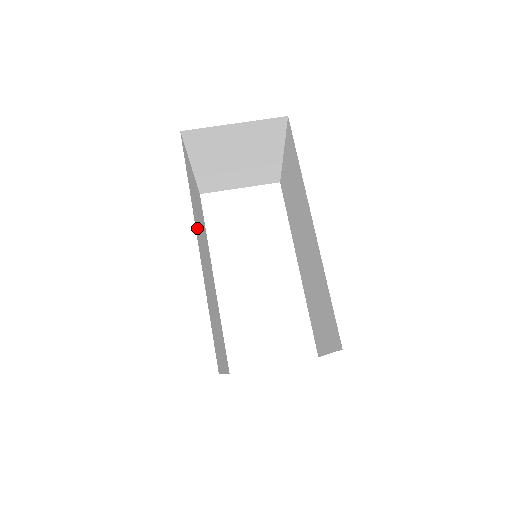
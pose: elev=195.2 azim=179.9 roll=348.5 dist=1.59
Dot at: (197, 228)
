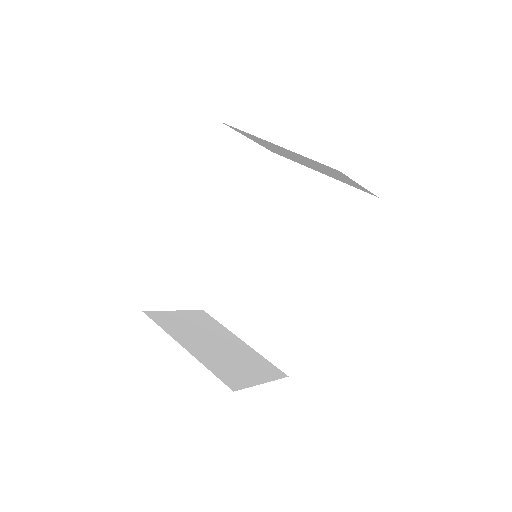
Dot at: occluded
